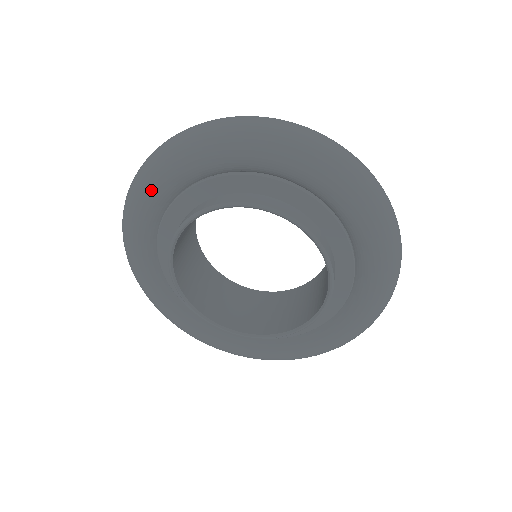
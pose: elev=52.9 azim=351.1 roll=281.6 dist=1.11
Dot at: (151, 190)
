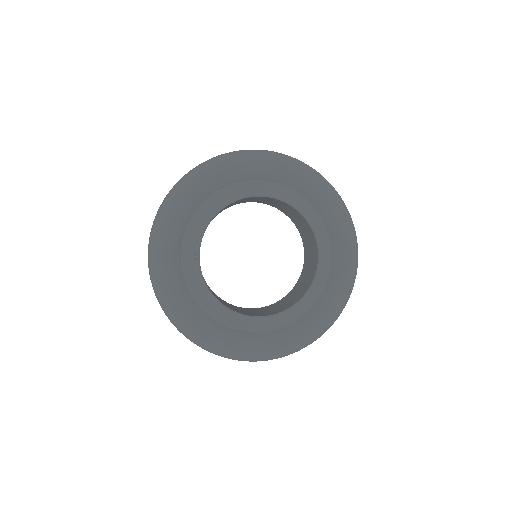
Dot at: (258, 162)
